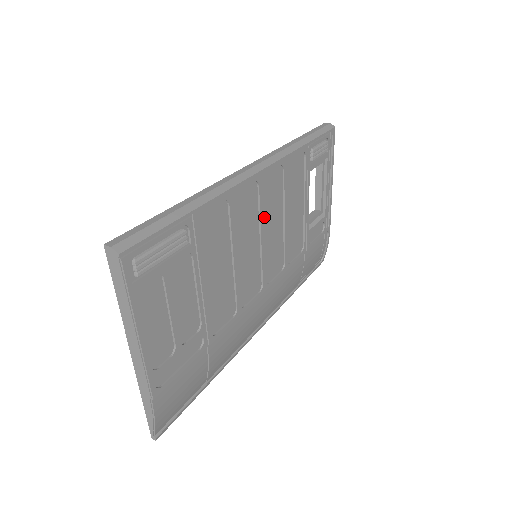
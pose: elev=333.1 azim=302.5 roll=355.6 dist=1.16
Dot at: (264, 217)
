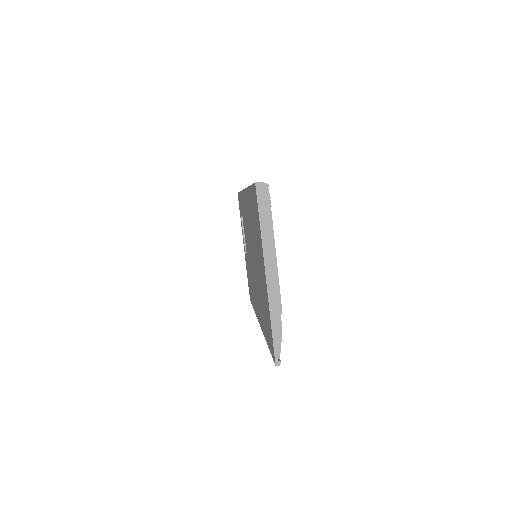
Dot at: occluded
